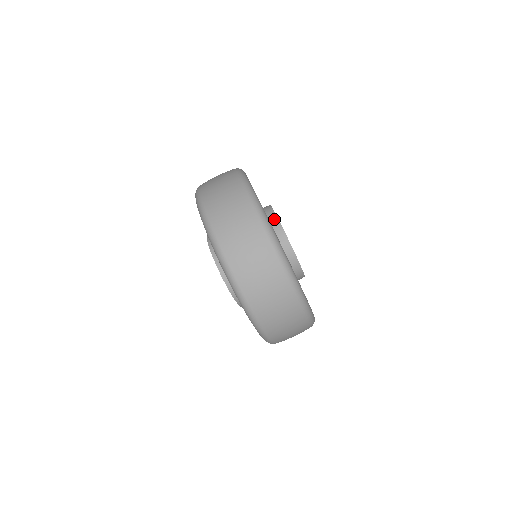
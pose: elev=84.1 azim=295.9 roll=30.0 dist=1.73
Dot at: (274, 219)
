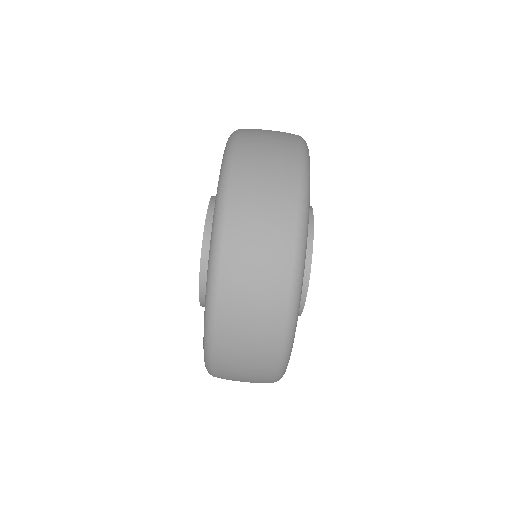
Dot at: (308, 229)
